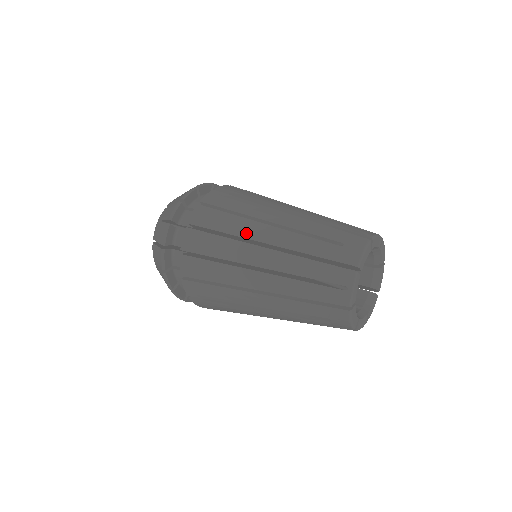
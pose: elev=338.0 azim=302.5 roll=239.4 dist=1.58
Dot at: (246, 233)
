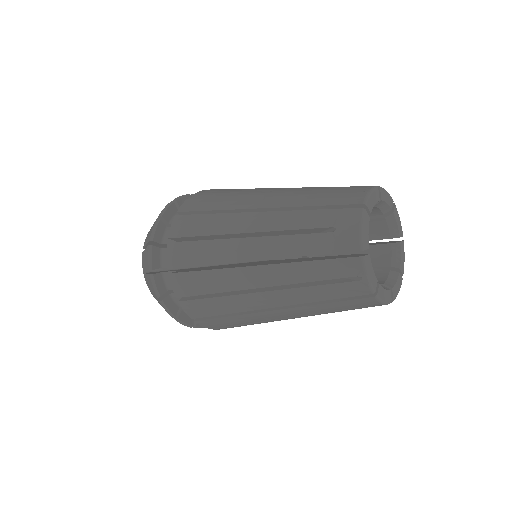
Dot at: occluded
